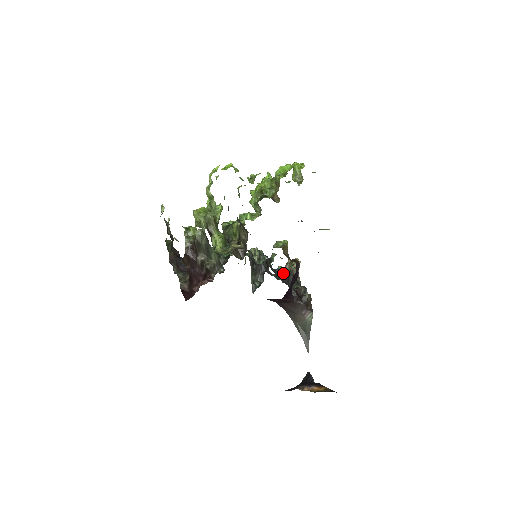
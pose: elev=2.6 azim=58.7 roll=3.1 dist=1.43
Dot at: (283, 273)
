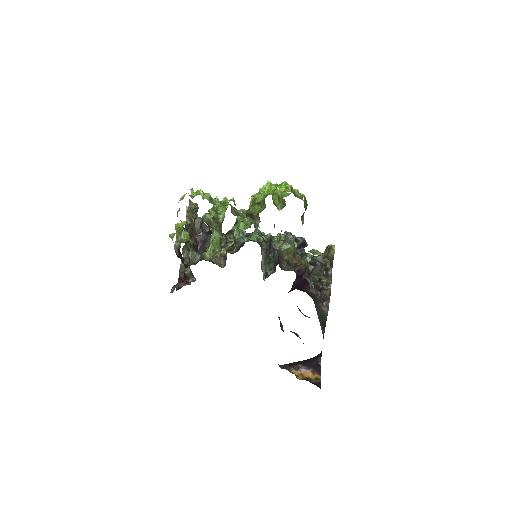
Dot at: (308, 262)
